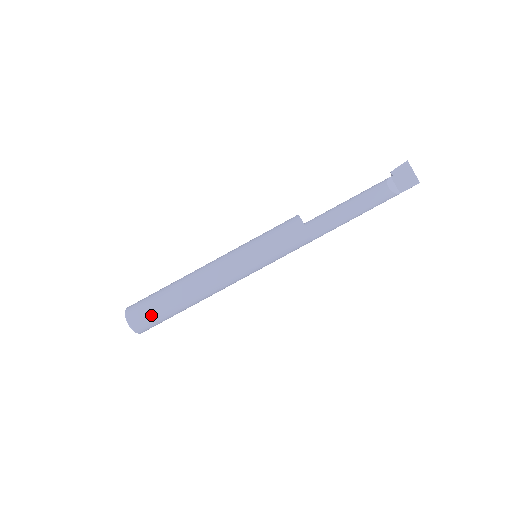
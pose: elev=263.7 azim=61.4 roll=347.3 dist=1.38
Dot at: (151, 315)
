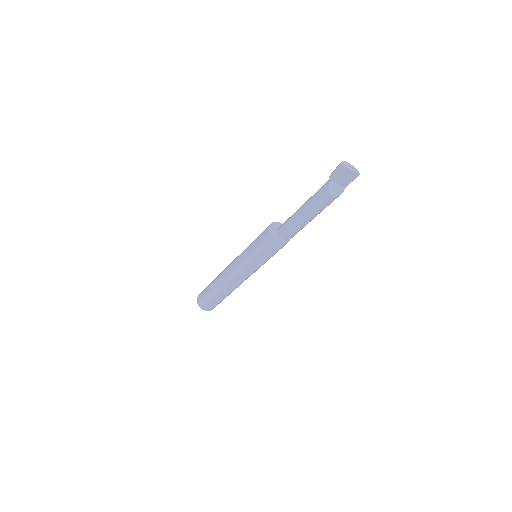
Dot at: (215, 305)
